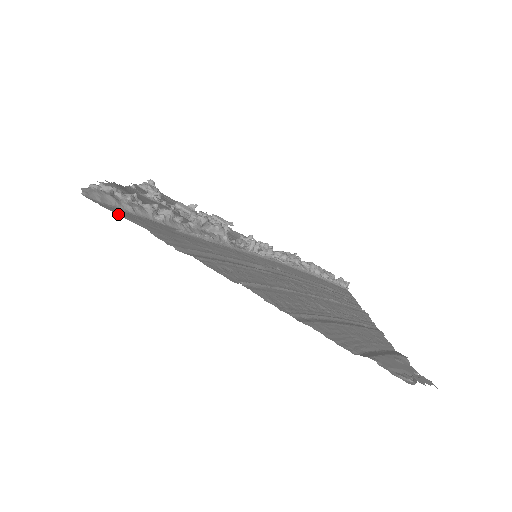
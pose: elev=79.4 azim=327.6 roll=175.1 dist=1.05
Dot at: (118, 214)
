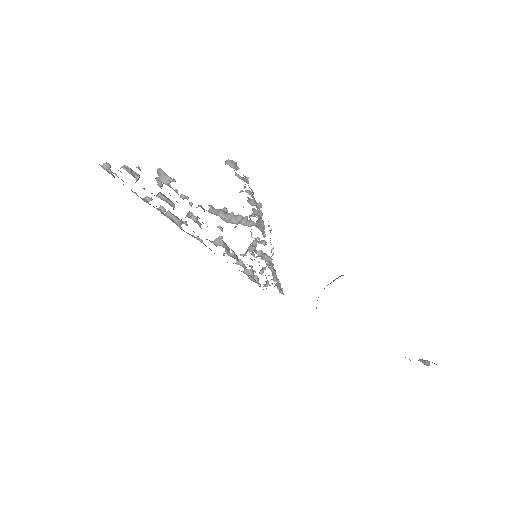
Dot at: occluded
